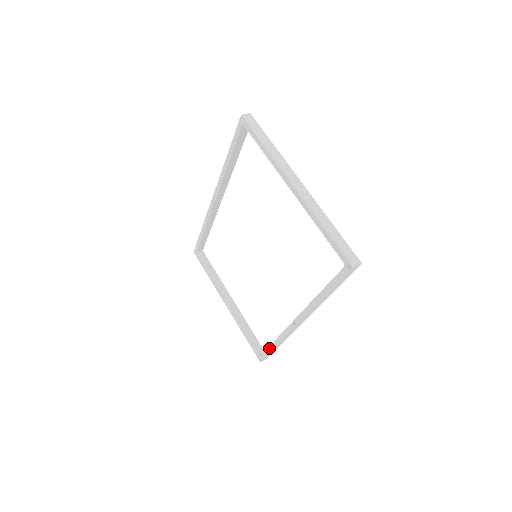
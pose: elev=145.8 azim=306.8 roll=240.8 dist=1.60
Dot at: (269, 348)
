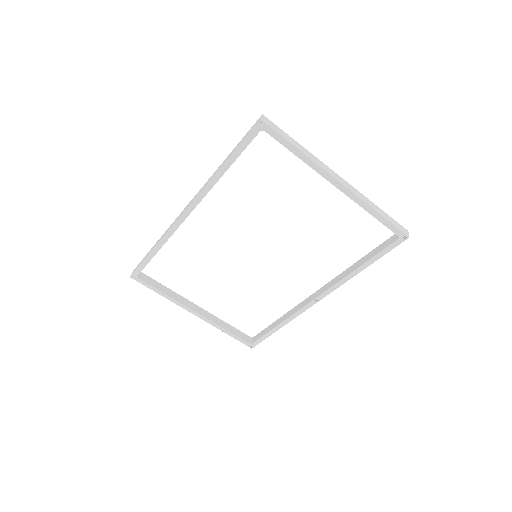
Dot at: (270, 332)
